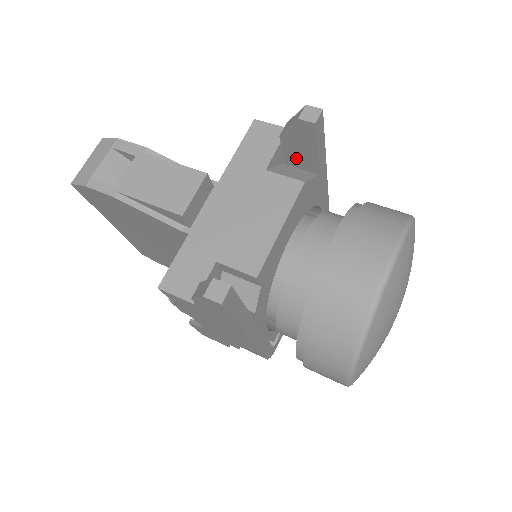
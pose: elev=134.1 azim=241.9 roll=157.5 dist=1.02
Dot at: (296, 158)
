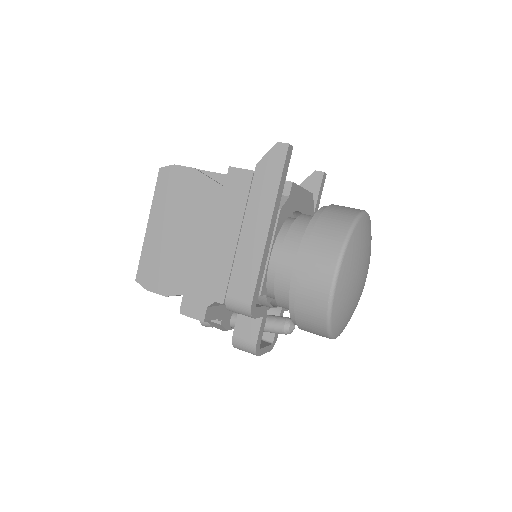
Dot at: occluded
